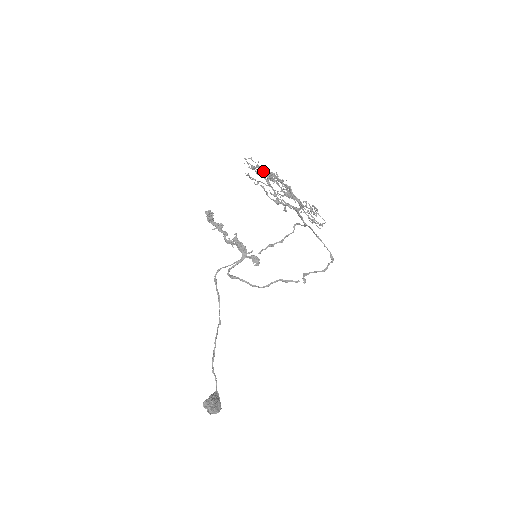
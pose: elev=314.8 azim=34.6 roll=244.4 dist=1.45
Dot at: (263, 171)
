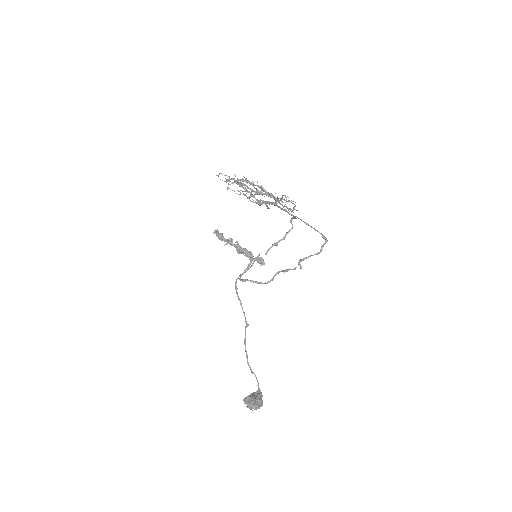
Dot at: (235, 180)
